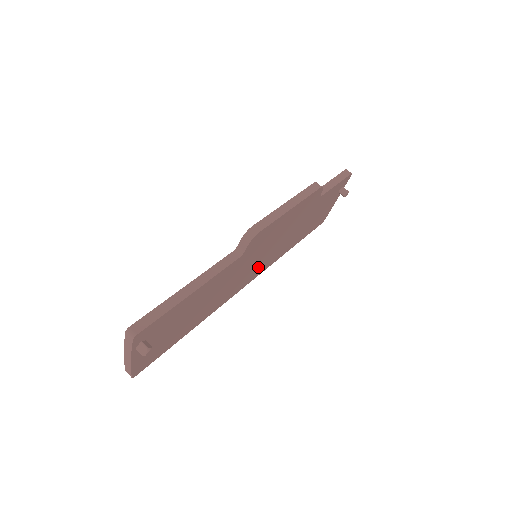
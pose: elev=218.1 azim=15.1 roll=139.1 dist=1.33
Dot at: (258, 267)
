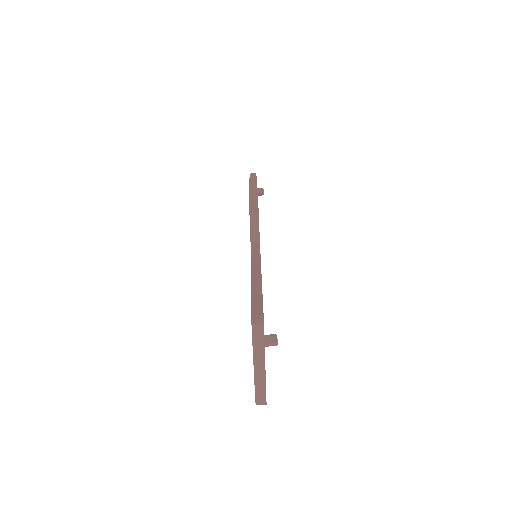
Dot at: occluded
